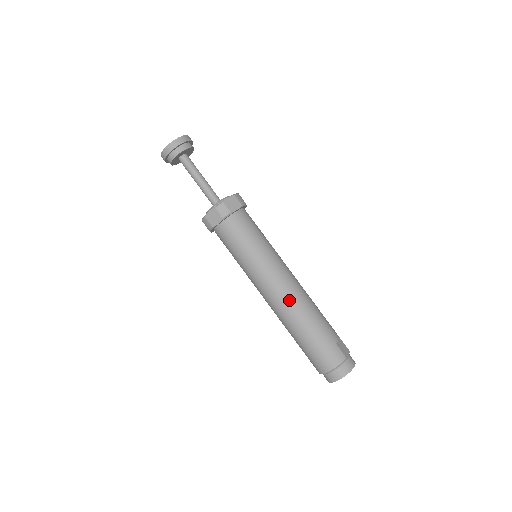
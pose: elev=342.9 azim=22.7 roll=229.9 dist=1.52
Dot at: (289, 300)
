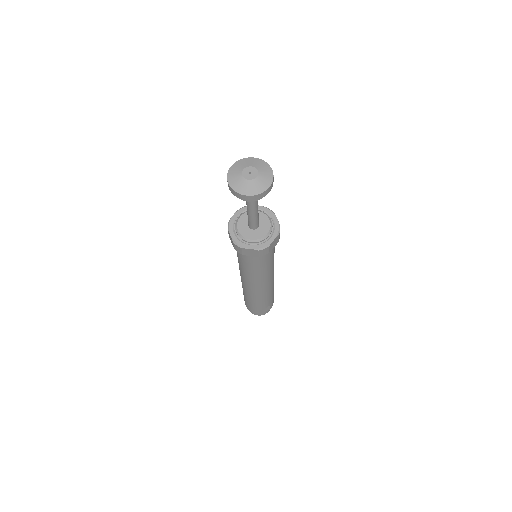
Dot at: (247, 288)
